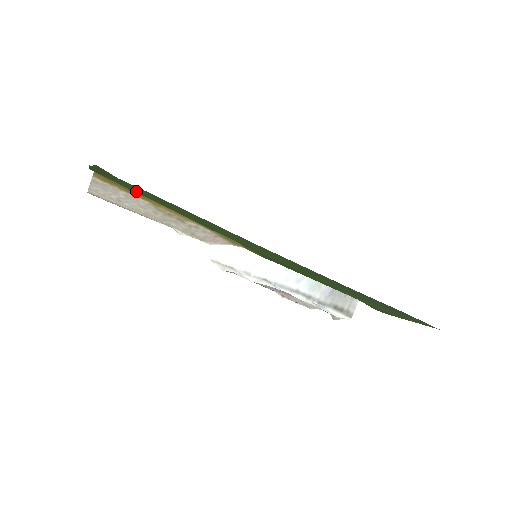
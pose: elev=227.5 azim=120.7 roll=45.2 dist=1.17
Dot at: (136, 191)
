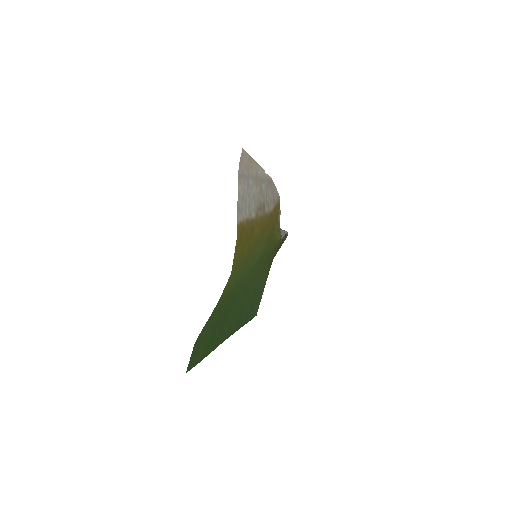
Dot at: (207, 335)
